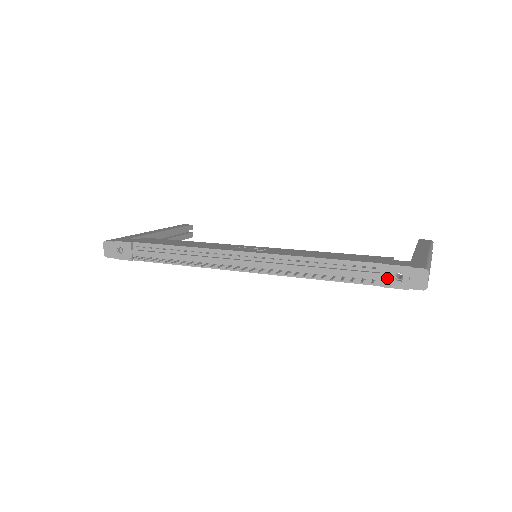
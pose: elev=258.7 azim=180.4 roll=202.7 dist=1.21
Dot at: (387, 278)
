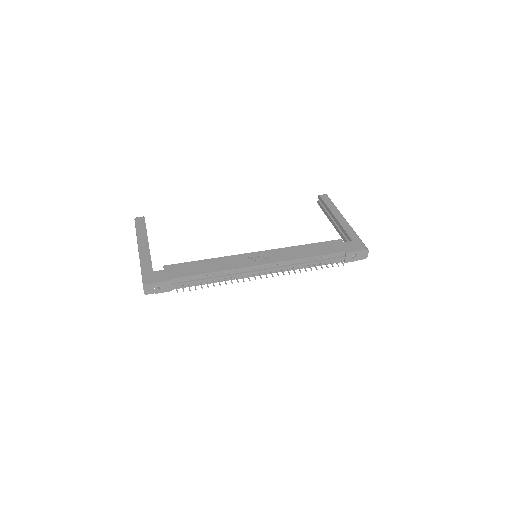
Dot at: (349, 258)
